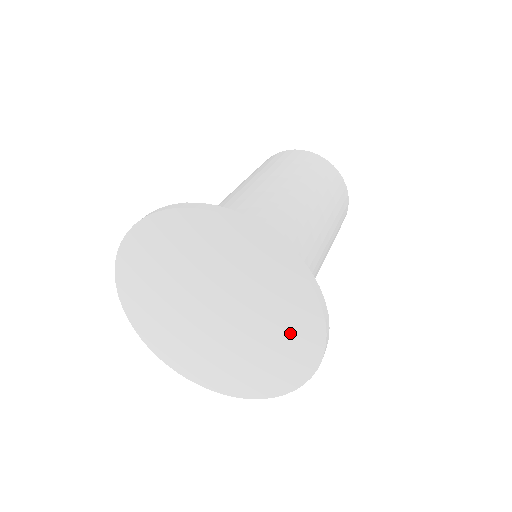
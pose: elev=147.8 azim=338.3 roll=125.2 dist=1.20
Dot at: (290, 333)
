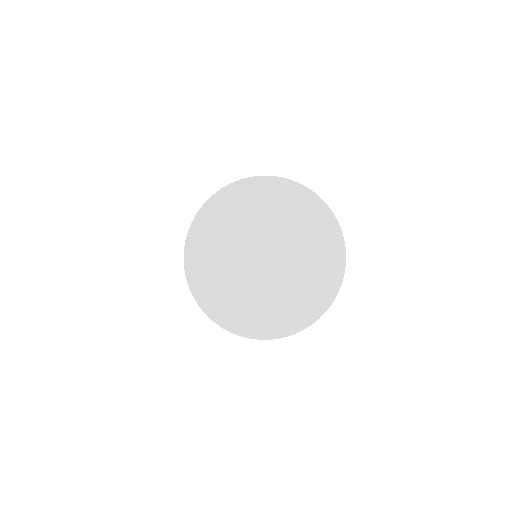
Dot at: (311, 292)
